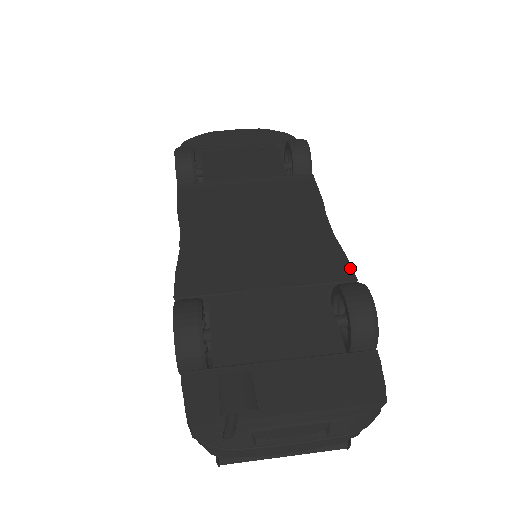
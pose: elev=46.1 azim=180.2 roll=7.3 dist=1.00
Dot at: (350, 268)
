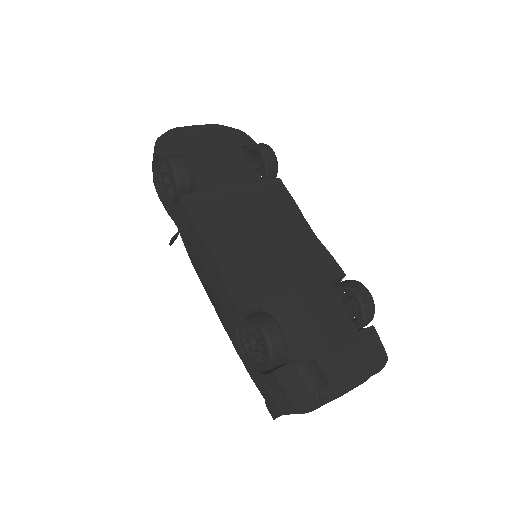
Dot at: (338, 266)
